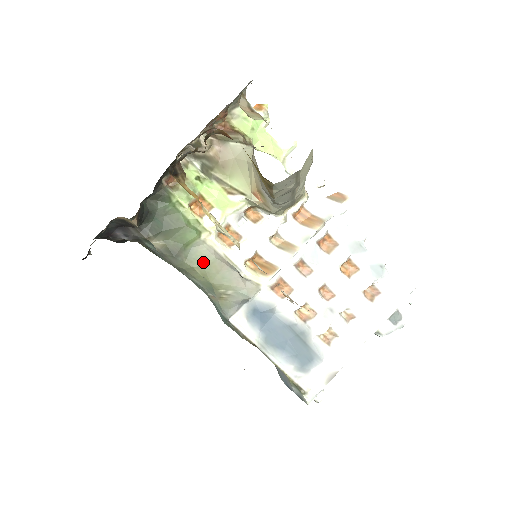
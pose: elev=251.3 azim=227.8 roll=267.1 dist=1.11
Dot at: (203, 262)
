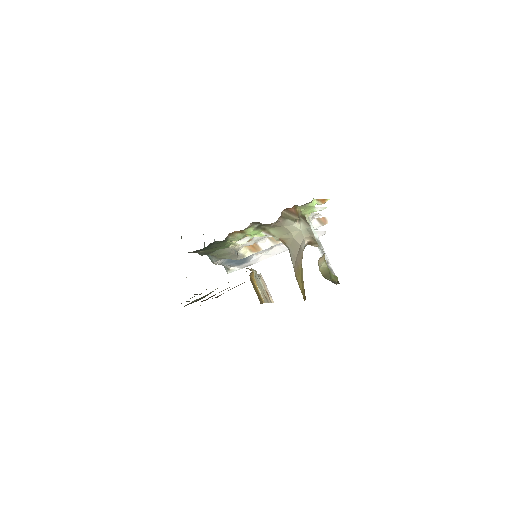
Dot at: (220, 253)
